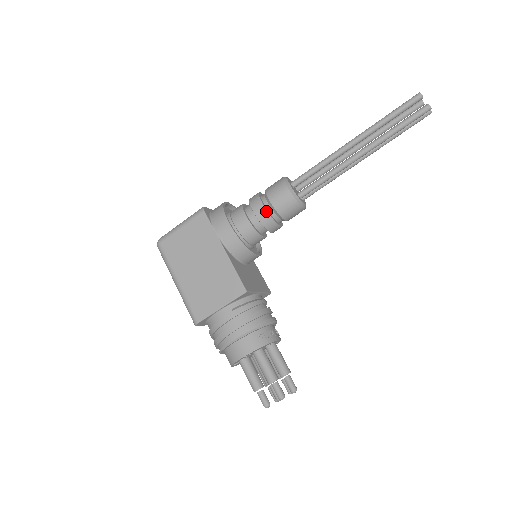
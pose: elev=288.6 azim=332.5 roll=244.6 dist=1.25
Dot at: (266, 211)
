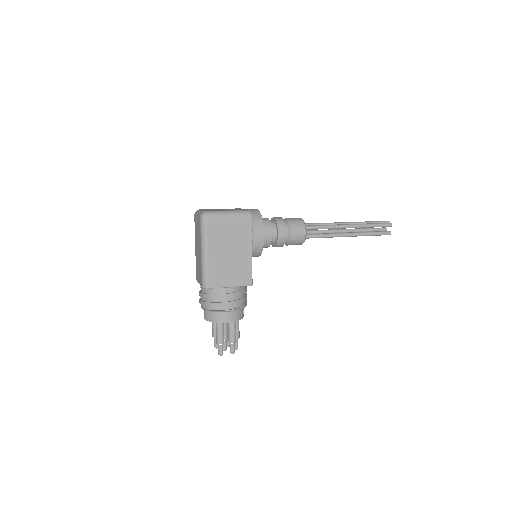
Dot at: (286, 238)
